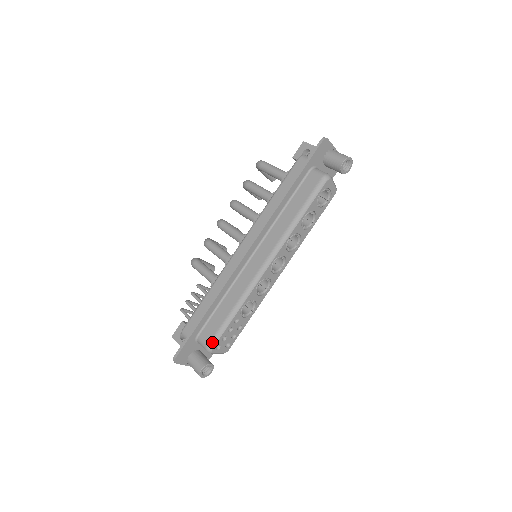
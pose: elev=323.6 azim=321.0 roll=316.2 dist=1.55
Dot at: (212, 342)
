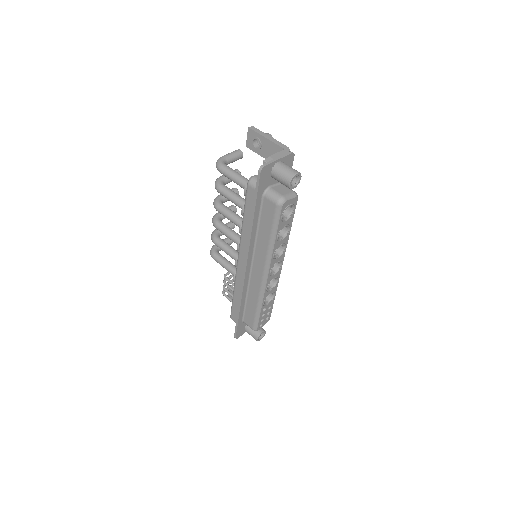
Dot at: (254, 327)
